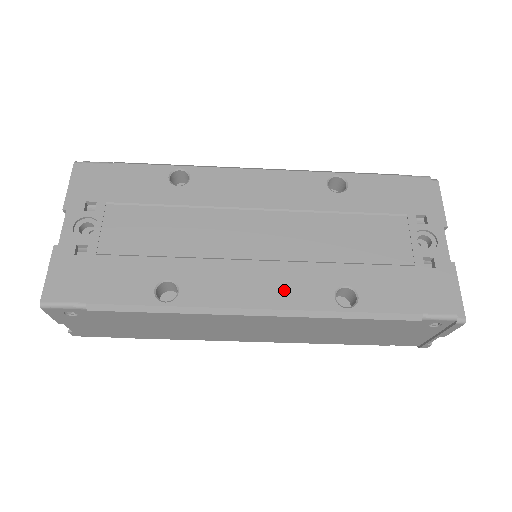
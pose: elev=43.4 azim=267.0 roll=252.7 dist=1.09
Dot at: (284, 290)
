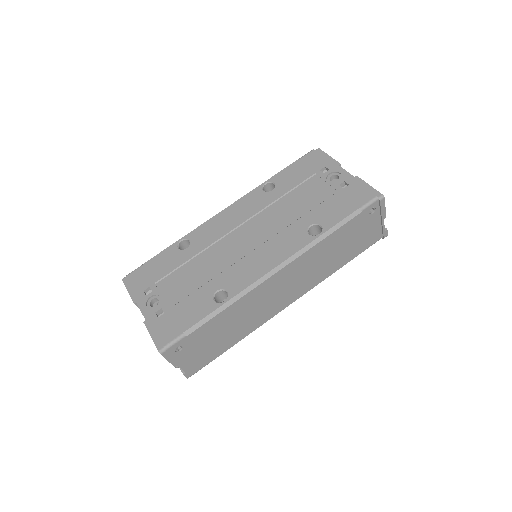
Dot at: (281, 250)
